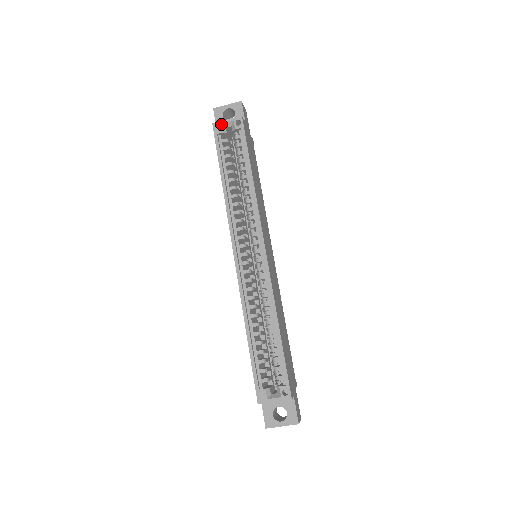
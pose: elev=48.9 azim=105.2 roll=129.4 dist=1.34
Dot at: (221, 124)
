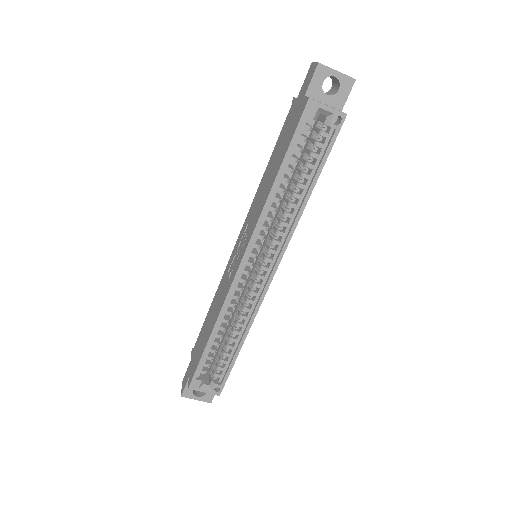
Dot at: (318, 107)
